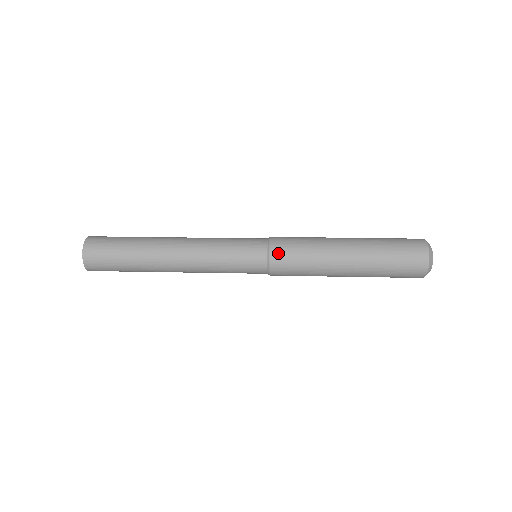
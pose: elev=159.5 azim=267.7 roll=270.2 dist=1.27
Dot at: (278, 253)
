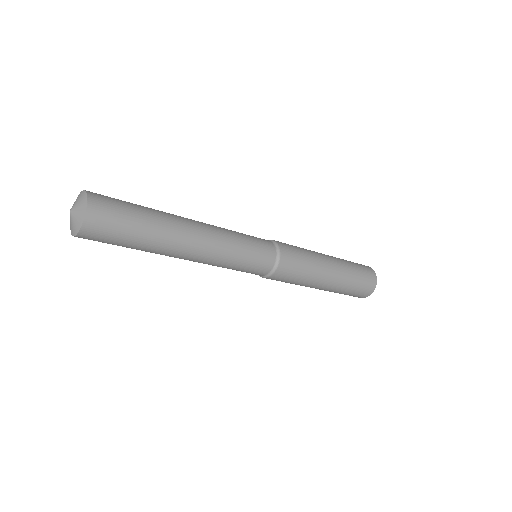
Dot at: (286, 260)
